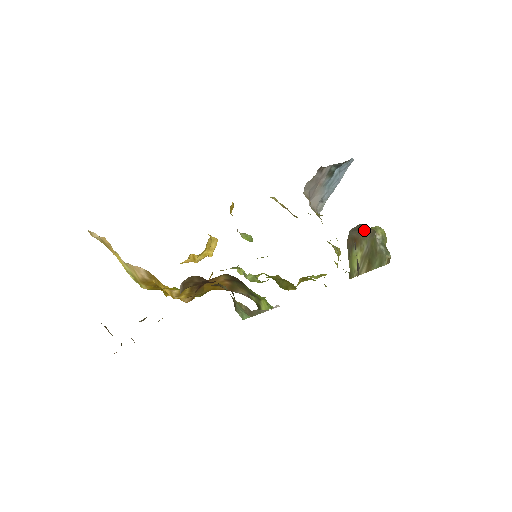
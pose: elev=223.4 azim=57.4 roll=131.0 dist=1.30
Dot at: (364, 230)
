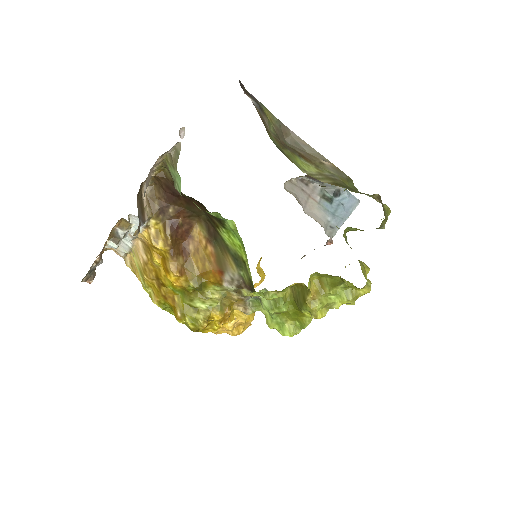
Dot at: (317, 158)
